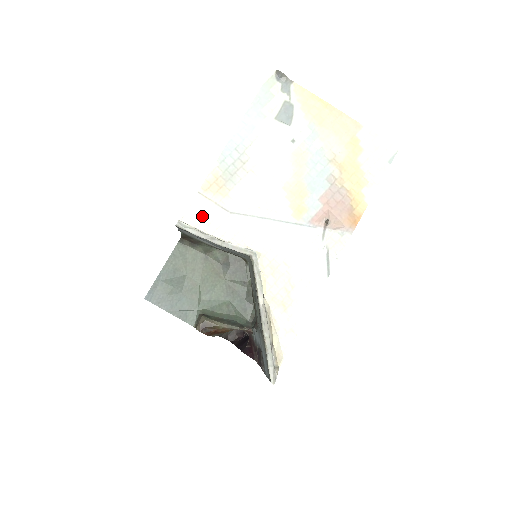
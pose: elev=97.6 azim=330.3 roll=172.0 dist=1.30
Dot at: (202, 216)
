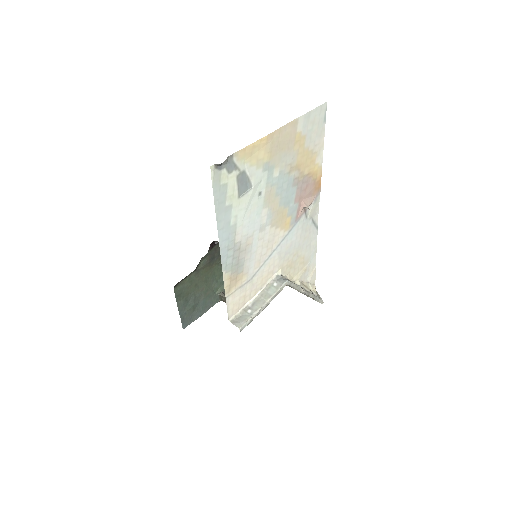
Dot at: (238, 302)
